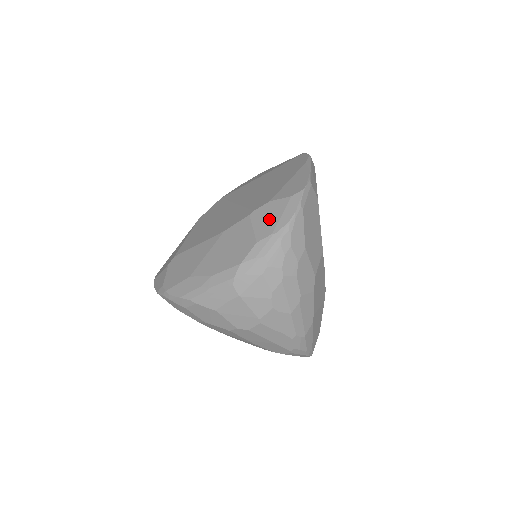
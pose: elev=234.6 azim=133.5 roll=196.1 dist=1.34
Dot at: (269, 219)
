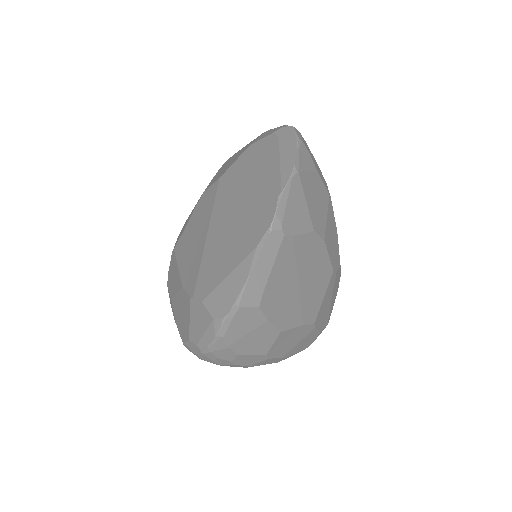
Dot at: (198, 325)
